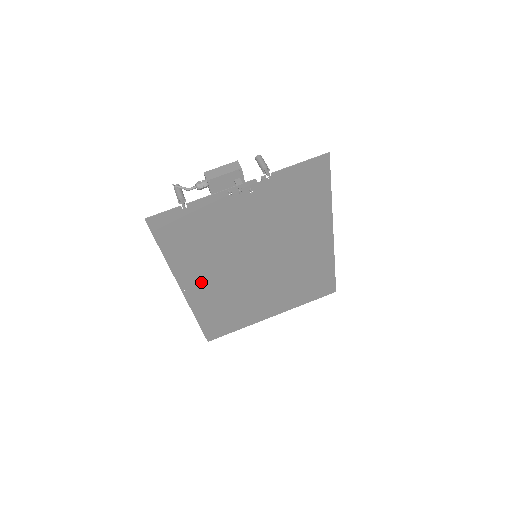
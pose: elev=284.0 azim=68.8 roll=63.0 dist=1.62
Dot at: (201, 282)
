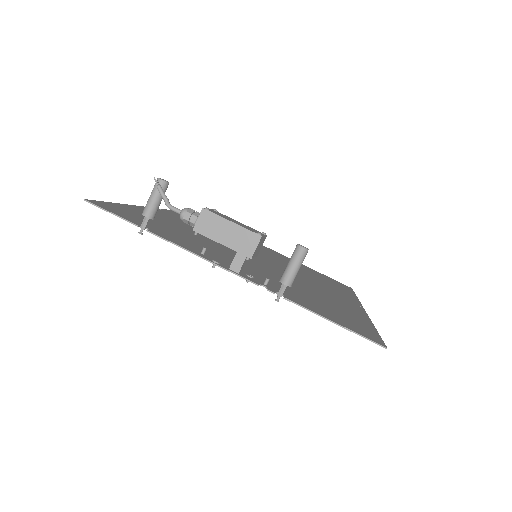
Dot at: (182, 221)
